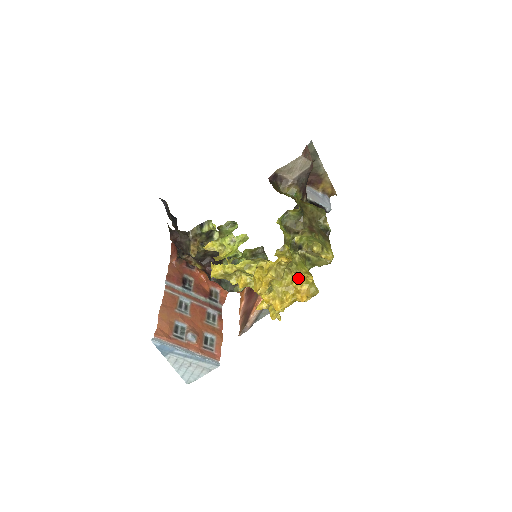
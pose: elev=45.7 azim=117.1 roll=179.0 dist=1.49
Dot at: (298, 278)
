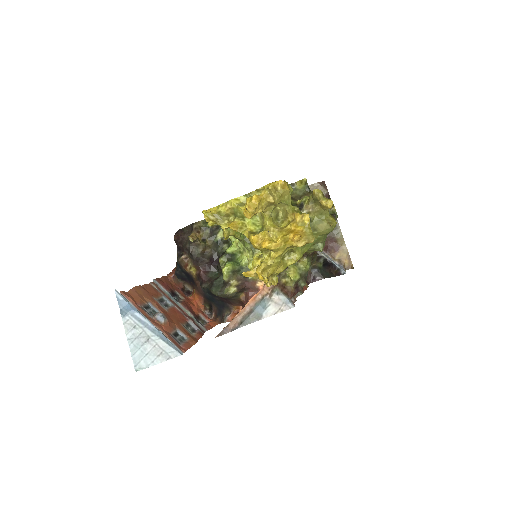
Dot at: (294, 220)
